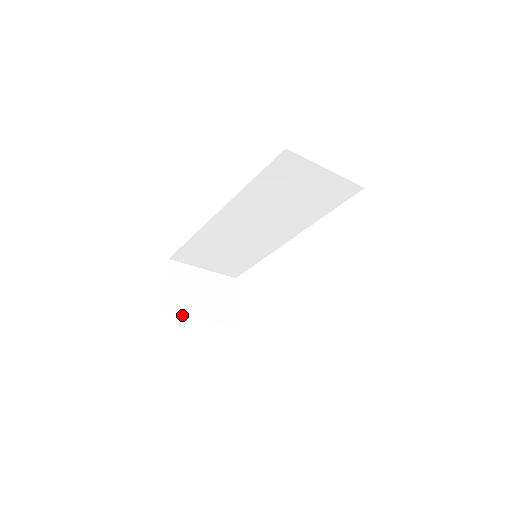
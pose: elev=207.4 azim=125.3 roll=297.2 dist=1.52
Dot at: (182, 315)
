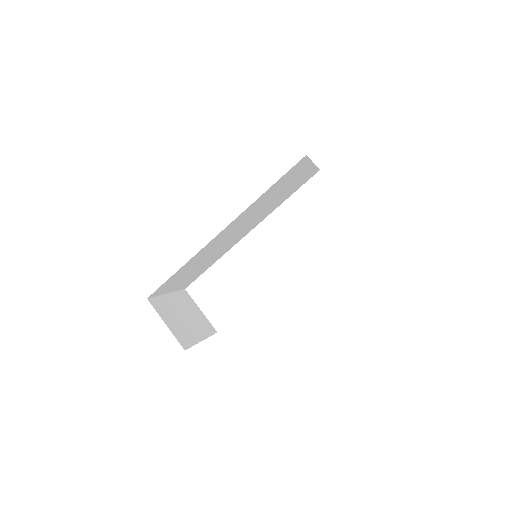
Dot at: (192, 344)
